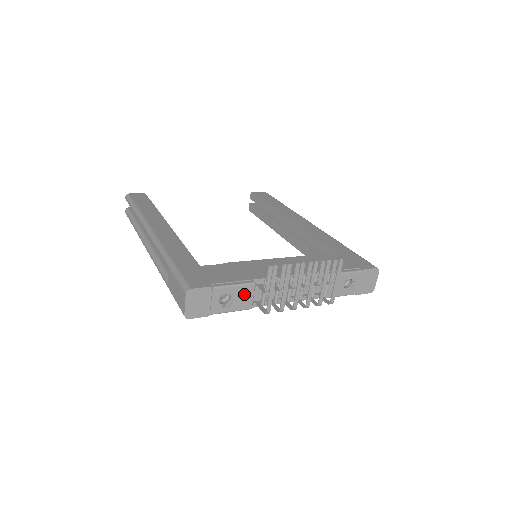
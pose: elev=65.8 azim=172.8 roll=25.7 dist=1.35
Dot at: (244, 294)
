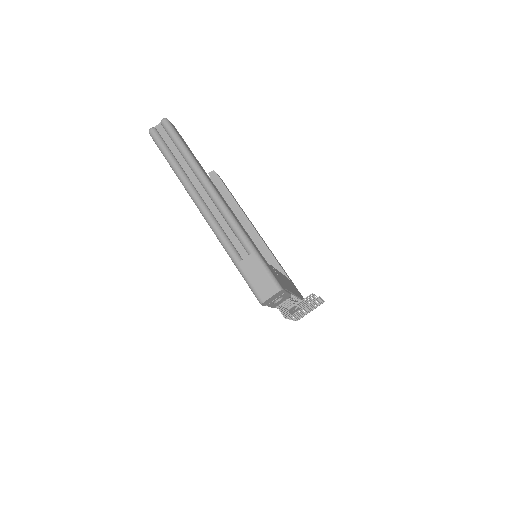
Dot at: (283, 300)
